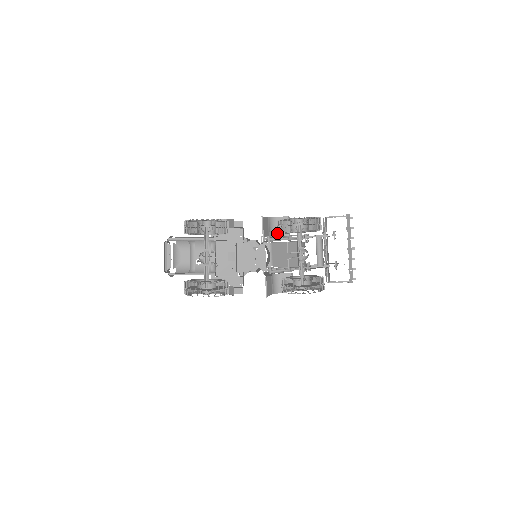
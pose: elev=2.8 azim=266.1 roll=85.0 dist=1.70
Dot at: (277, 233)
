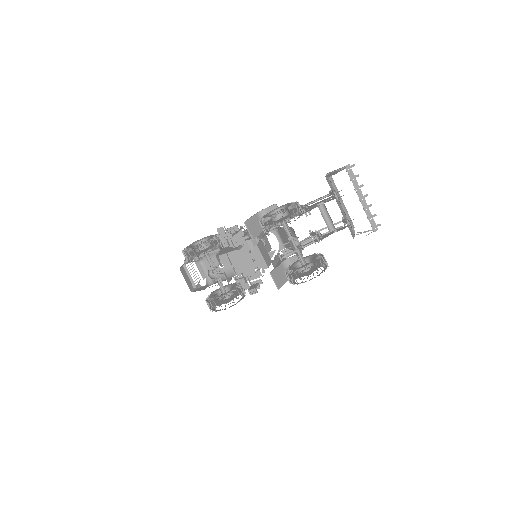
Dot at: occluded
